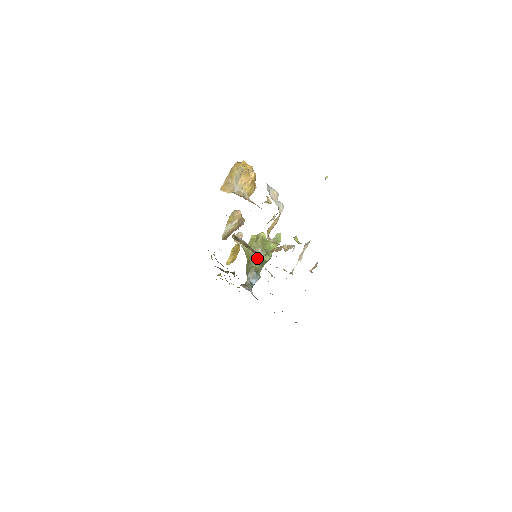
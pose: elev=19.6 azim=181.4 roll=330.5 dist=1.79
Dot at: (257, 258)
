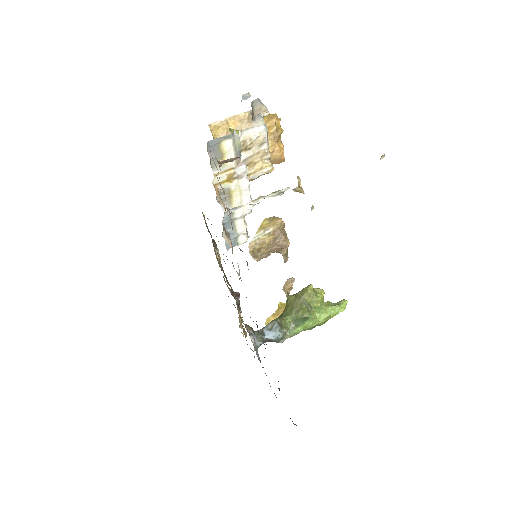
Dot at: (293, 310)
